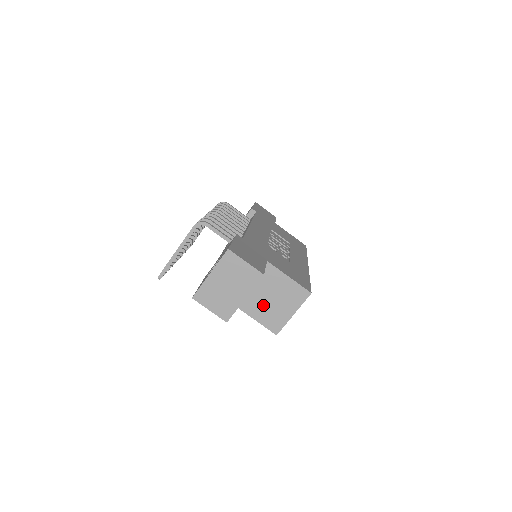
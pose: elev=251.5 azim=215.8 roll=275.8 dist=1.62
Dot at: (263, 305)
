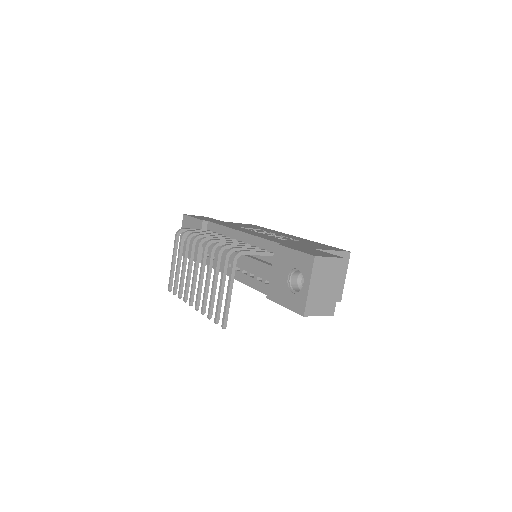
Dot at: occluded
